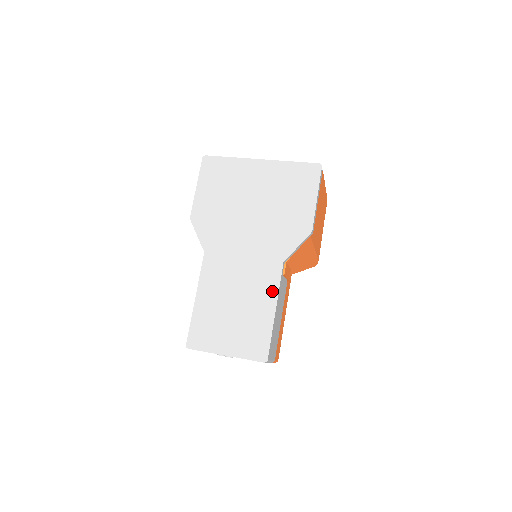
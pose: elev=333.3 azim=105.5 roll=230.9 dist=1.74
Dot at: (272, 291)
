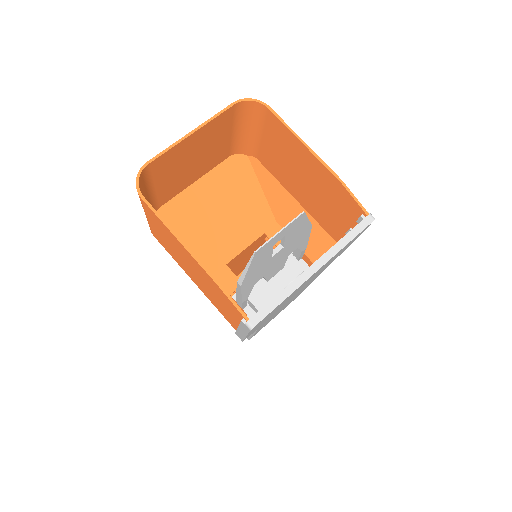
Dot at: occluded
